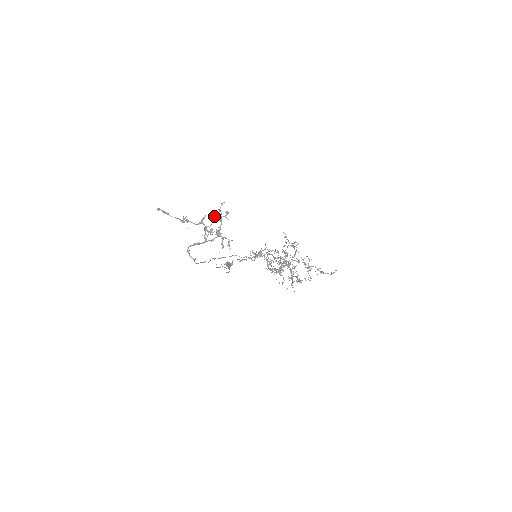
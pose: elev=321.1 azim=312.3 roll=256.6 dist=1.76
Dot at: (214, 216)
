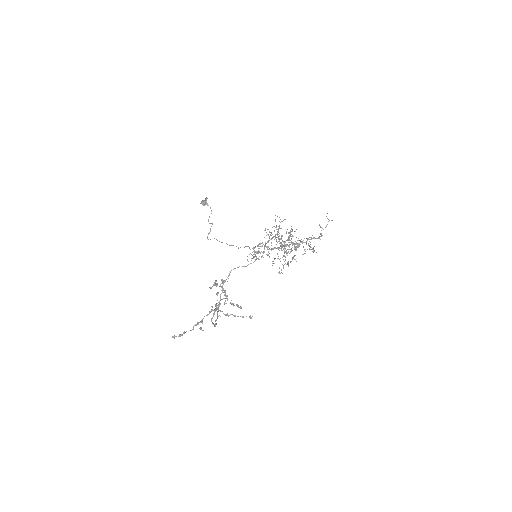
Dot at: occluded
